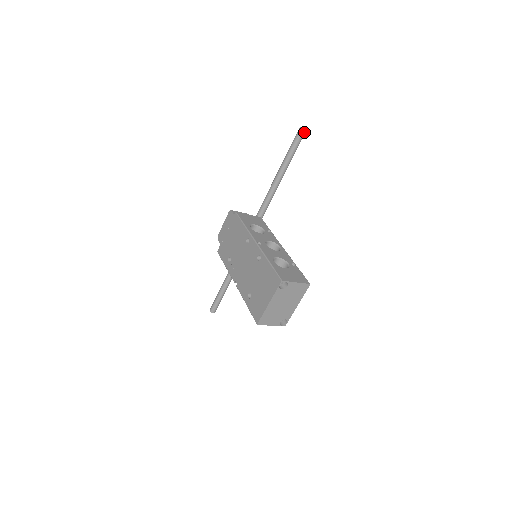
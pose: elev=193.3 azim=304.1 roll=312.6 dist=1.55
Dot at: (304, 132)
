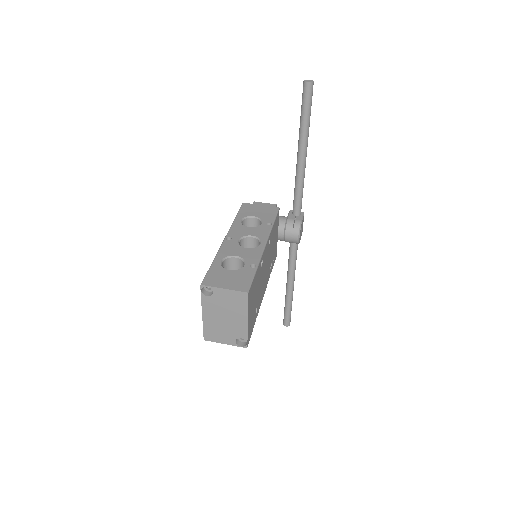
Dot at: (309, 85)
